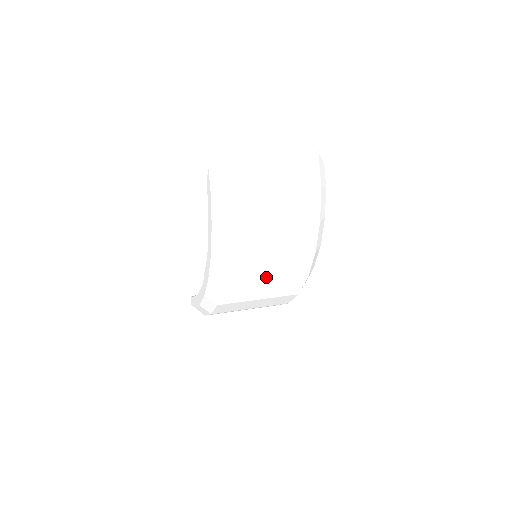
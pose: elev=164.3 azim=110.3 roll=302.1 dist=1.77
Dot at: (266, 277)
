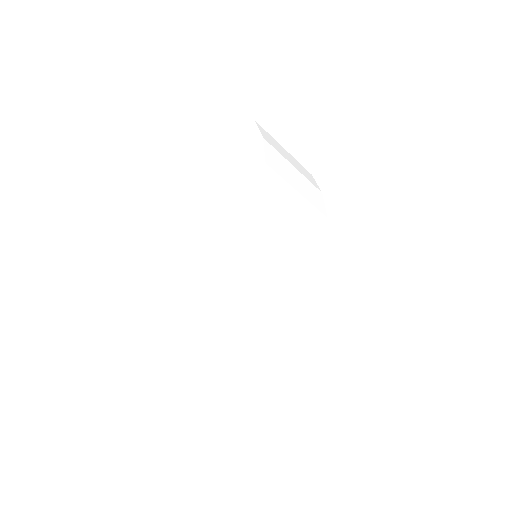
Dot at: (286, 250)
